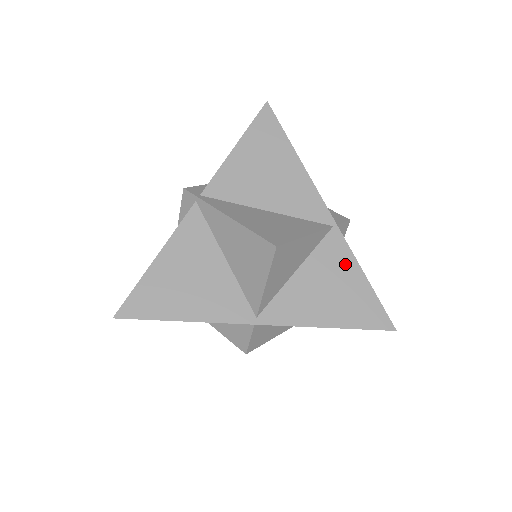
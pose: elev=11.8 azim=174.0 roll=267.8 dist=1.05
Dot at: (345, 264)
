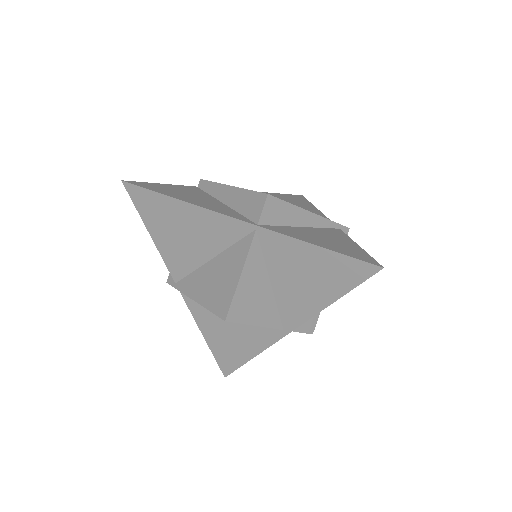
Dot at: (294, 250)
